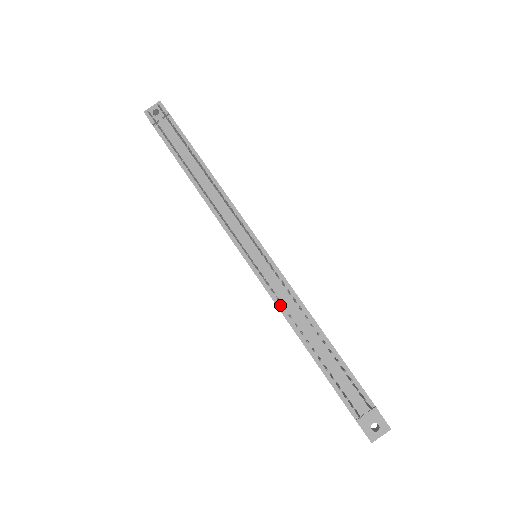
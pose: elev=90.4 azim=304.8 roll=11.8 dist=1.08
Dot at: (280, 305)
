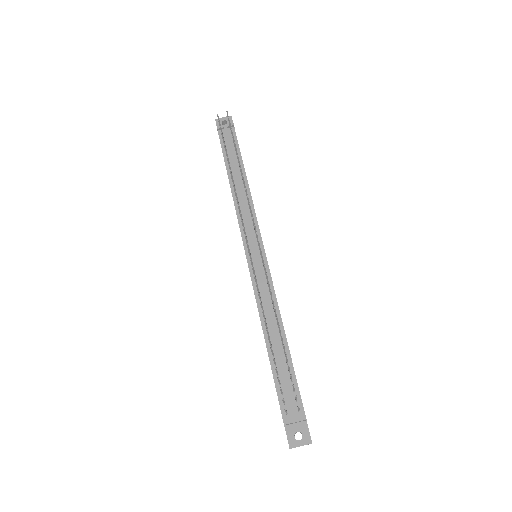
Dot at: (259, 300)
